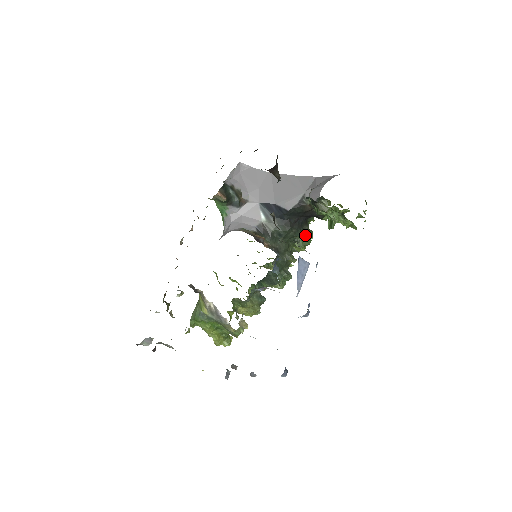
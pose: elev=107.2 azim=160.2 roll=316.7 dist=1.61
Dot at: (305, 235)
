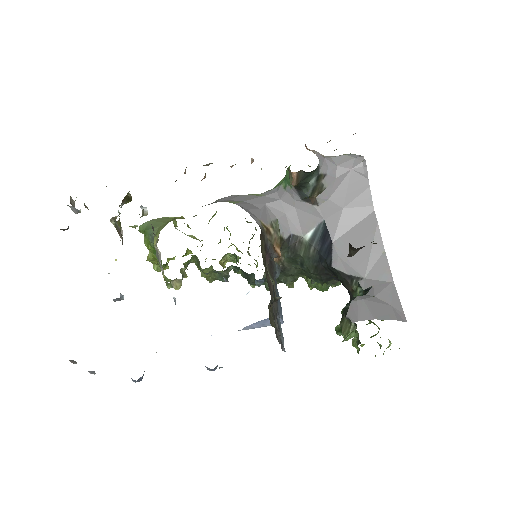
Dot at: (327, 283)
